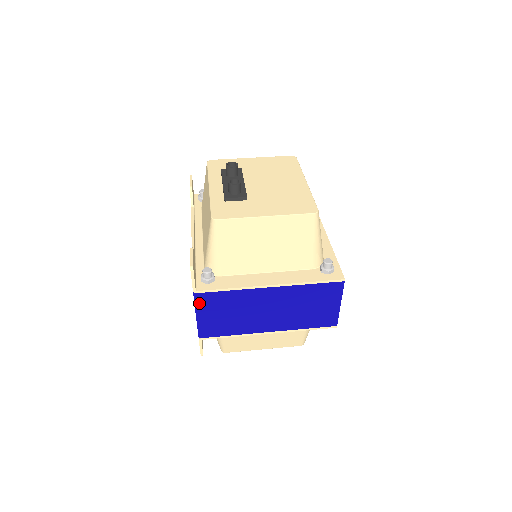
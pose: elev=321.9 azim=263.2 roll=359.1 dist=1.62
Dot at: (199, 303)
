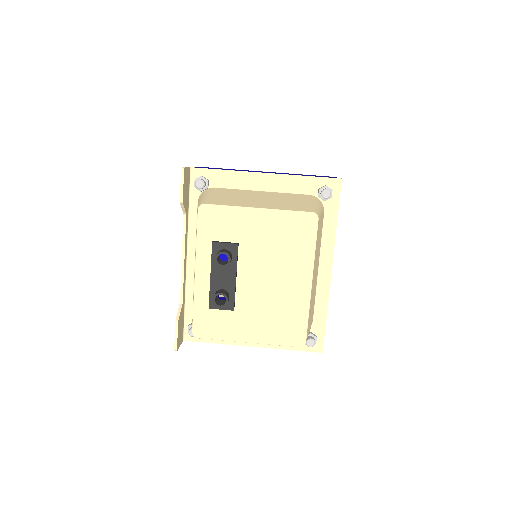
Dot at: occluded
